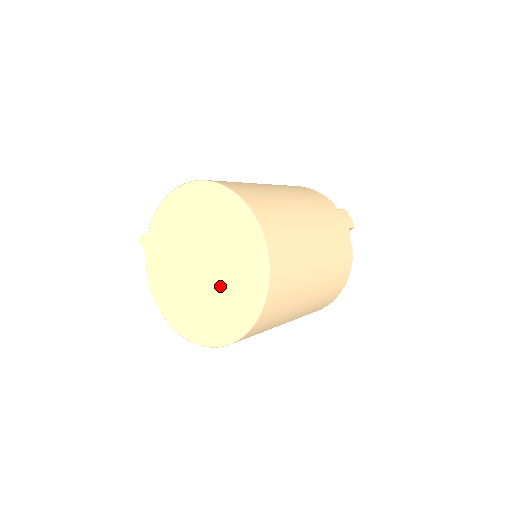
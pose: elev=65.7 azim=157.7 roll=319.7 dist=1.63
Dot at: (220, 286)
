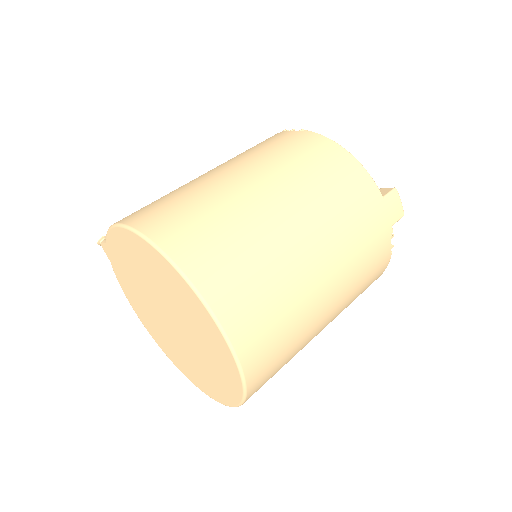
Dot at: (194, 355)
